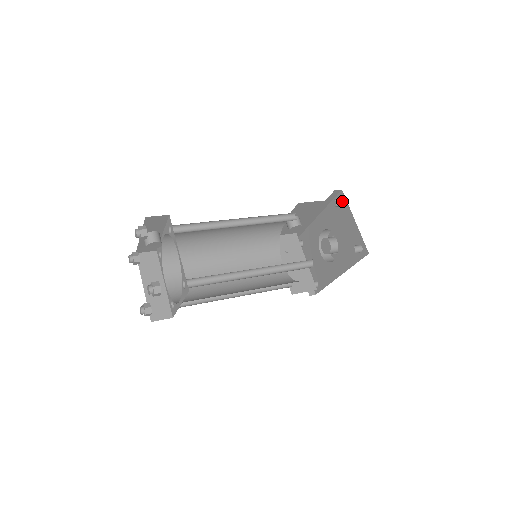
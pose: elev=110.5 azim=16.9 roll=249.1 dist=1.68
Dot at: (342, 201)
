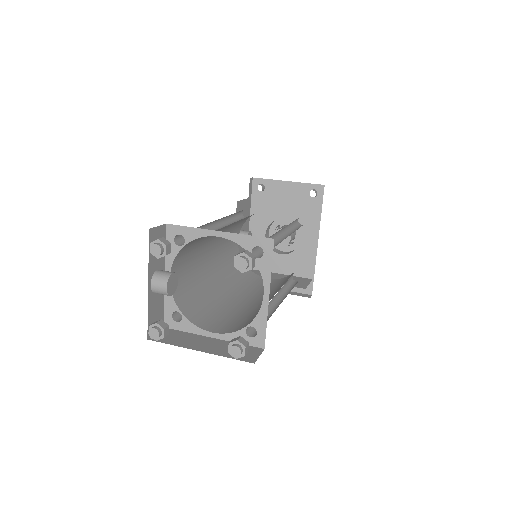
Dot at: (262, 184)
